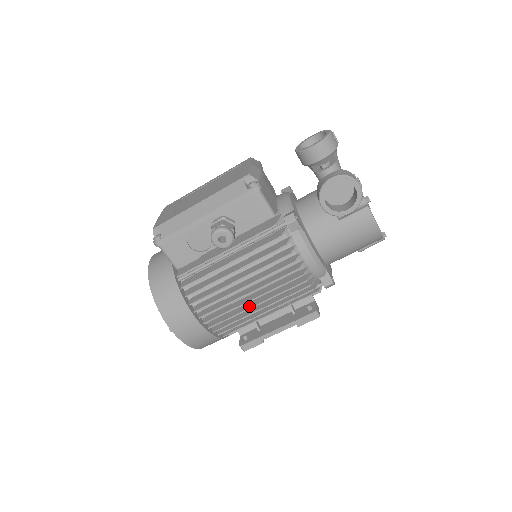
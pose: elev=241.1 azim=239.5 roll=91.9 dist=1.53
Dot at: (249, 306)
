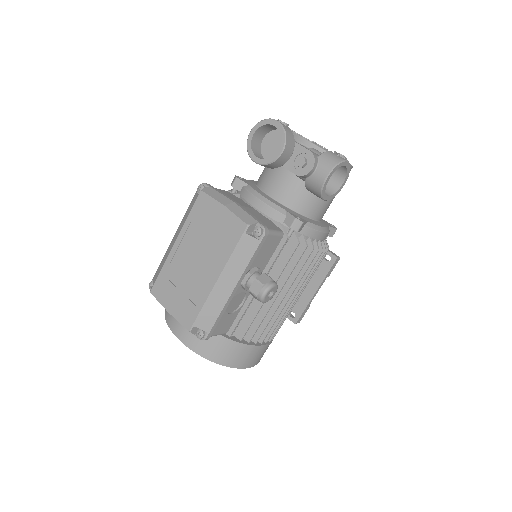
Dot at: occluded
